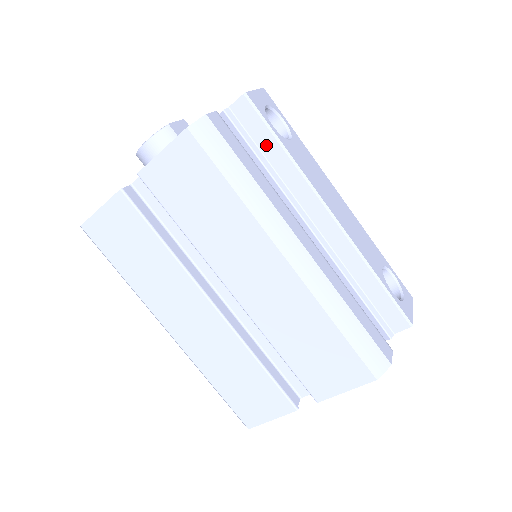
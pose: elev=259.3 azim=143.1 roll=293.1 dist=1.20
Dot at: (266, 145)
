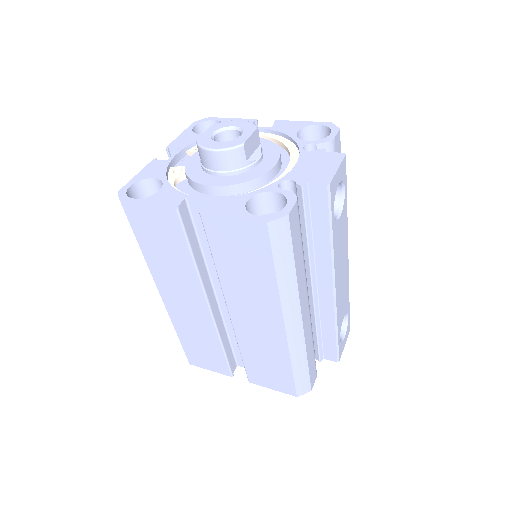
Dot at: (319, 225)
